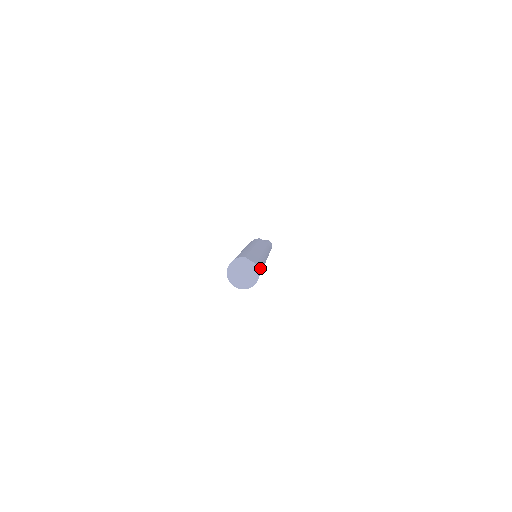
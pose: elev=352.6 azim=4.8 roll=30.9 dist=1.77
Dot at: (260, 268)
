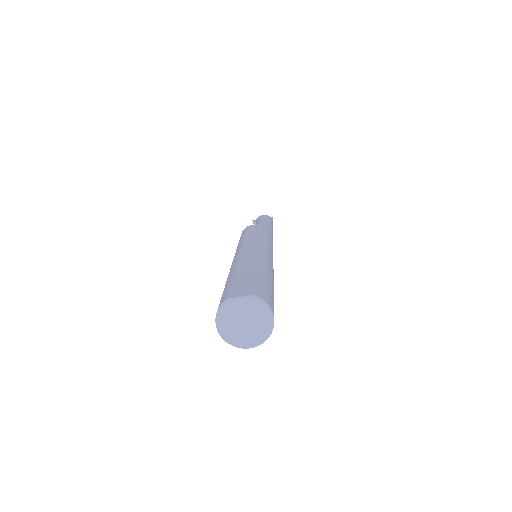
Dot at: (264, 290)
